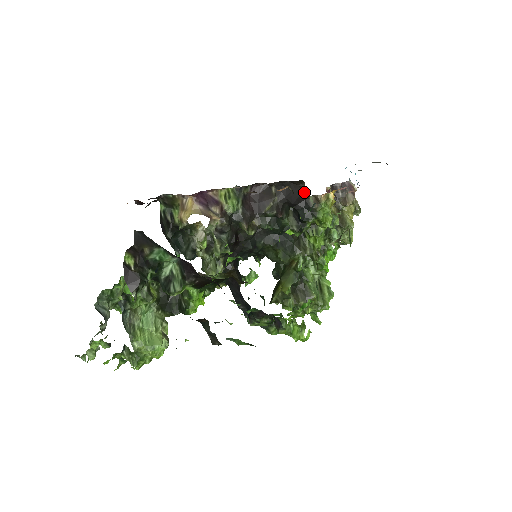
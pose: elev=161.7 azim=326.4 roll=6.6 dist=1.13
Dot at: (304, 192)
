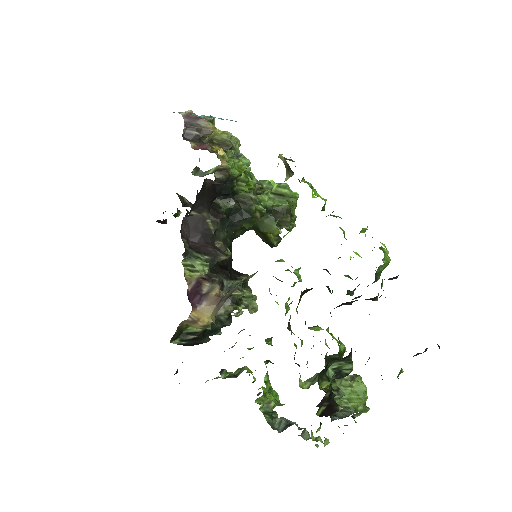
Dot at: (213, 182)
